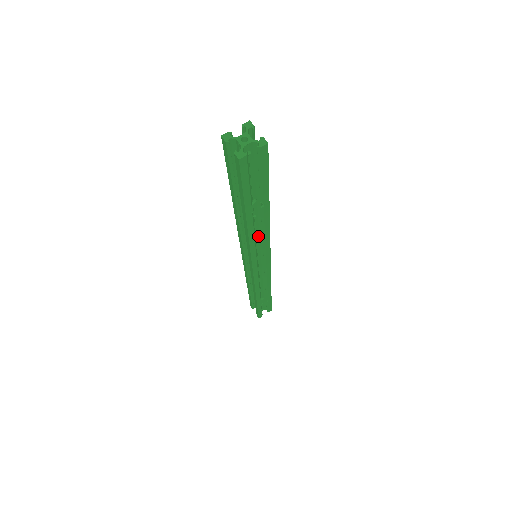
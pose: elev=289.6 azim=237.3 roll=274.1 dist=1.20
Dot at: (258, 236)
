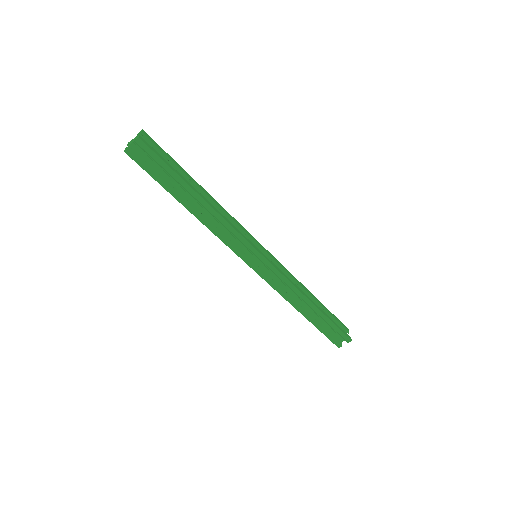
Dot at: occluded
